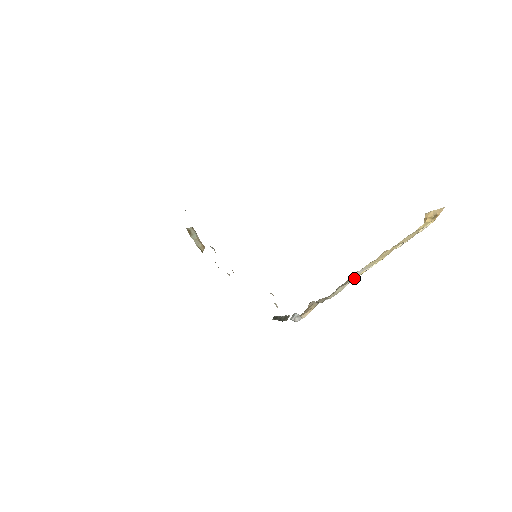
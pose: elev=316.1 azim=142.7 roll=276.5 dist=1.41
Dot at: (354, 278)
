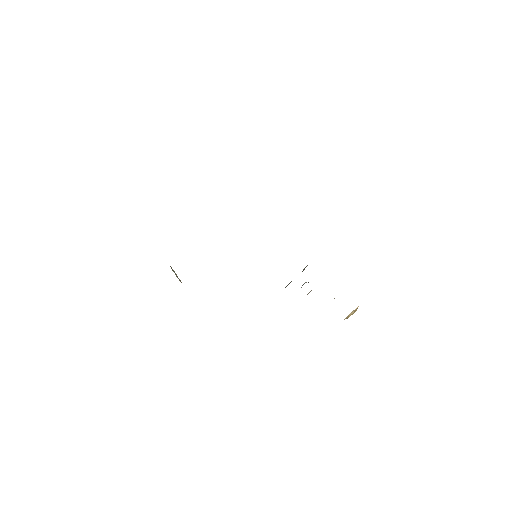
Dot at: occluded
